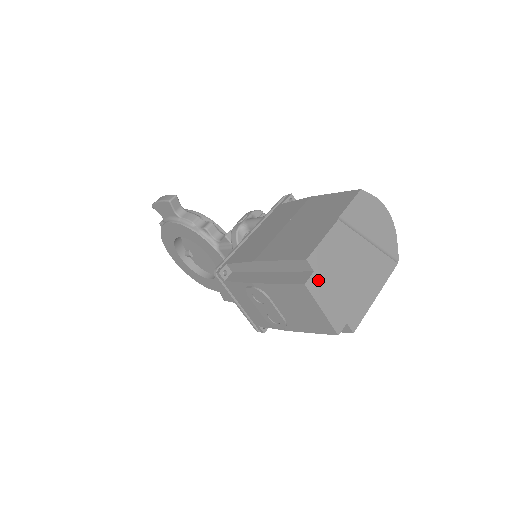
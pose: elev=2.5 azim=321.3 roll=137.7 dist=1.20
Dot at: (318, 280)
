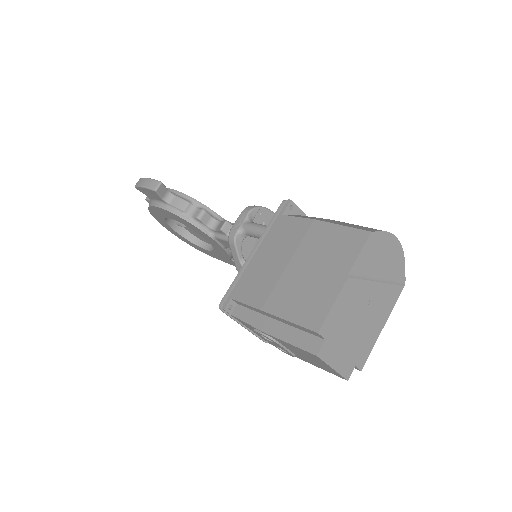
Dot at: (329, 345)
